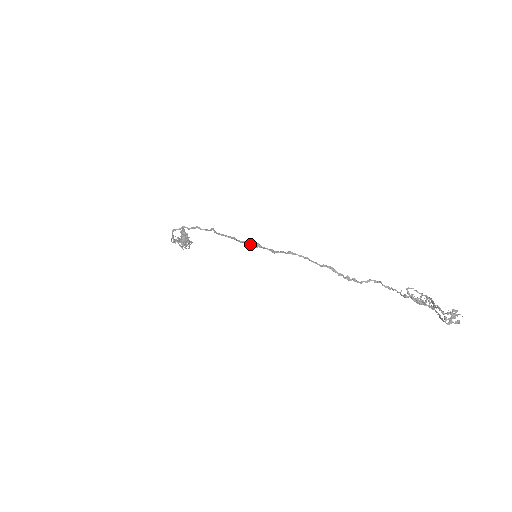
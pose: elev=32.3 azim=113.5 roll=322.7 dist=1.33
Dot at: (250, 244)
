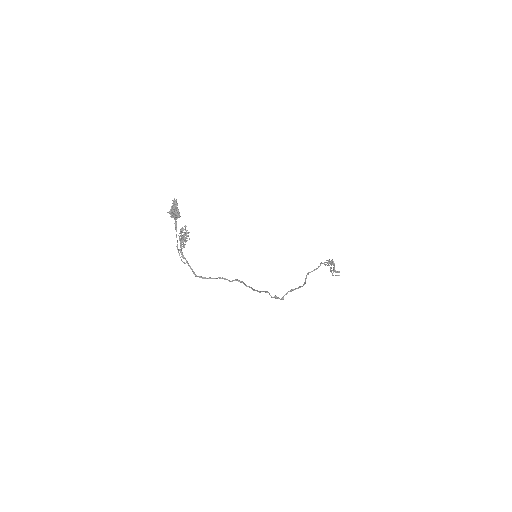
Dot at: occluded
